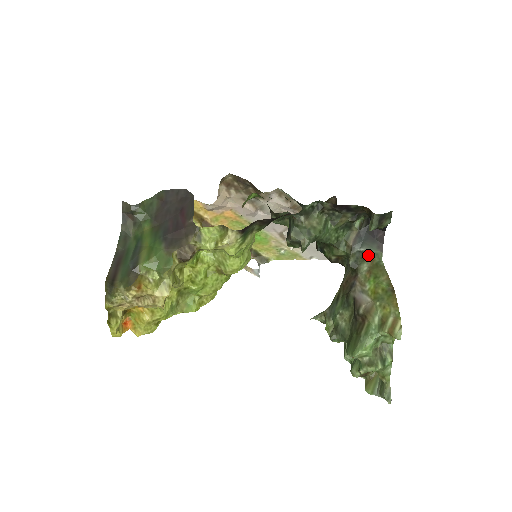
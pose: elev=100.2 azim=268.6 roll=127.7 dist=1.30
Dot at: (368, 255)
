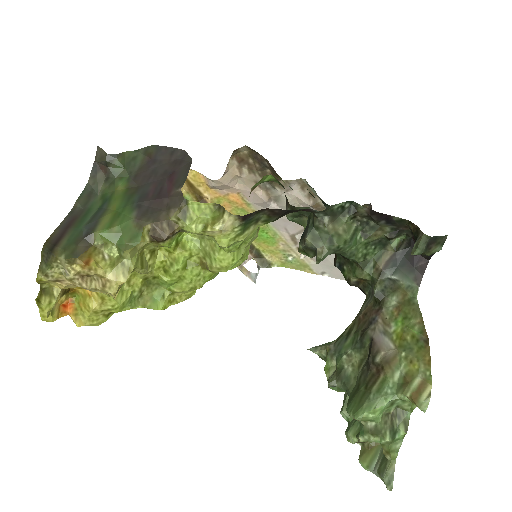
Dot at: (400, 286)
